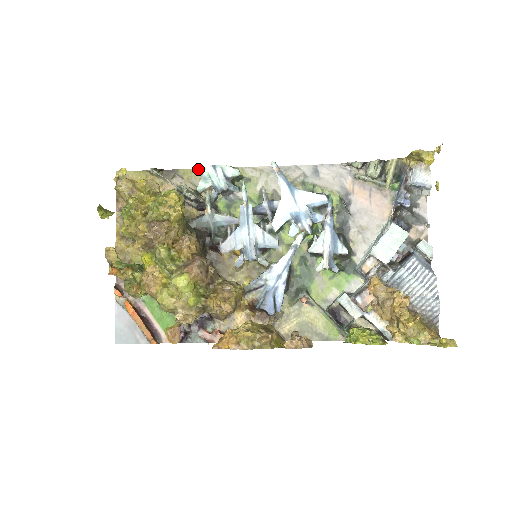
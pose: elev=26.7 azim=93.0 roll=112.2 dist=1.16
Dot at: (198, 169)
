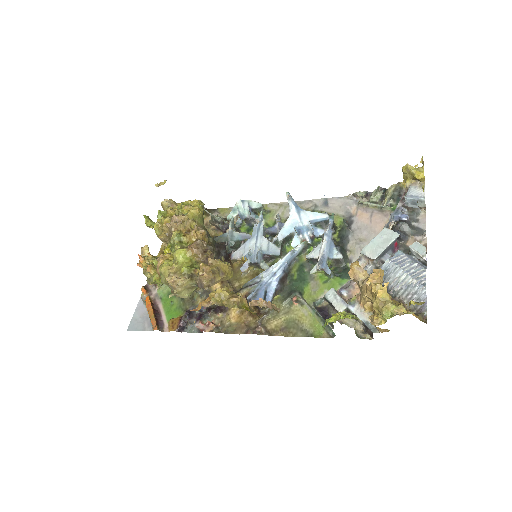
Dot at: occluded
